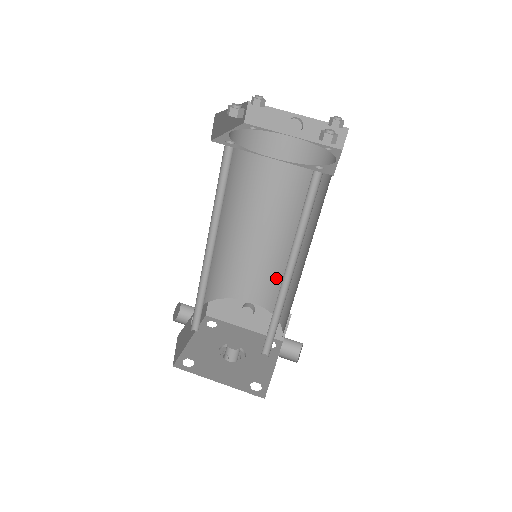
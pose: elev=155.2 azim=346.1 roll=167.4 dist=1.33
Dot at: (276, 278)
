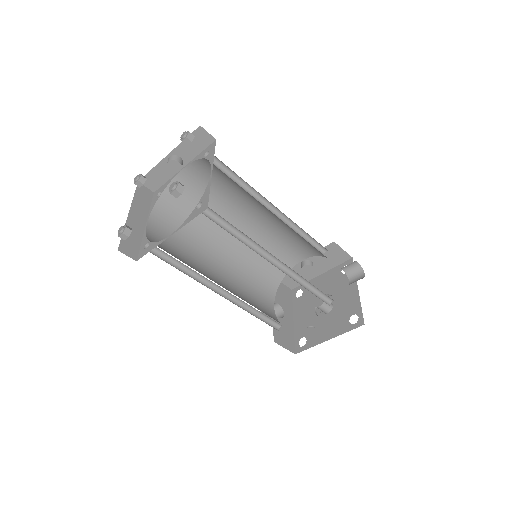
Dot at: (293, 238)
